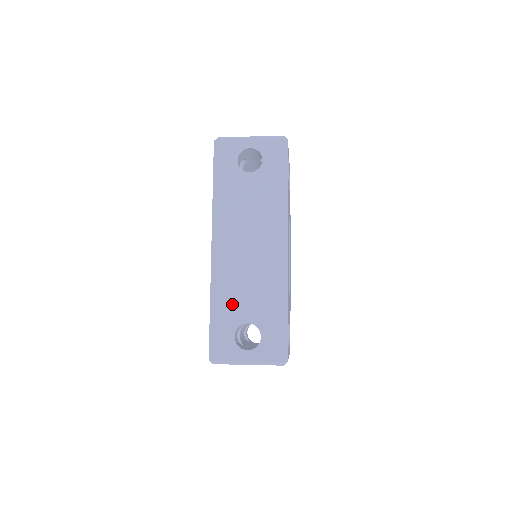
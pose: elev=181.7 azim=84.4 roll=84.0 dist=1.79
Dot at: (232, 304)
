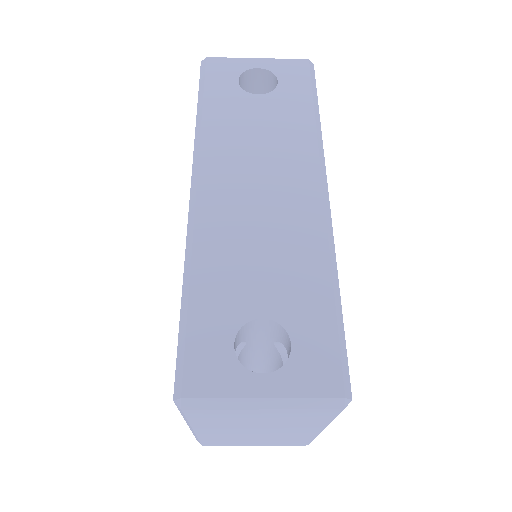
Dot at: (229, 282)
